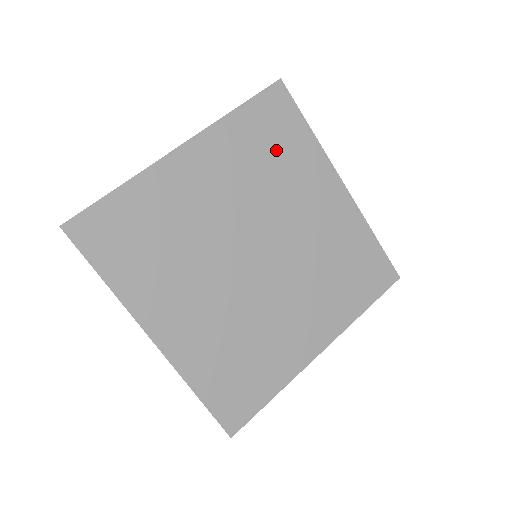
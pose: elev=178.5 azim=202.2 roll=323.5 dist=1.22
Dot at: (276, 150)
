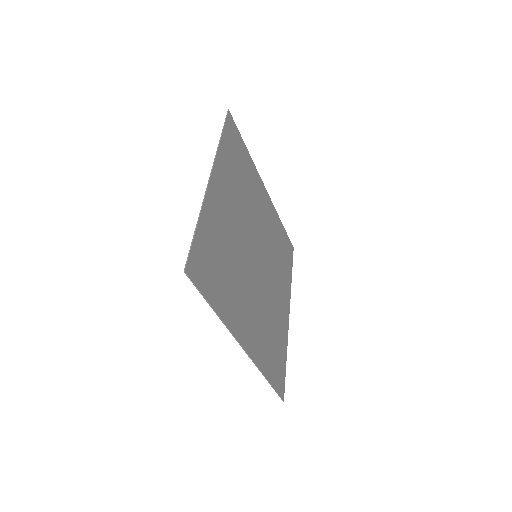
Dot at: (241, 169)
